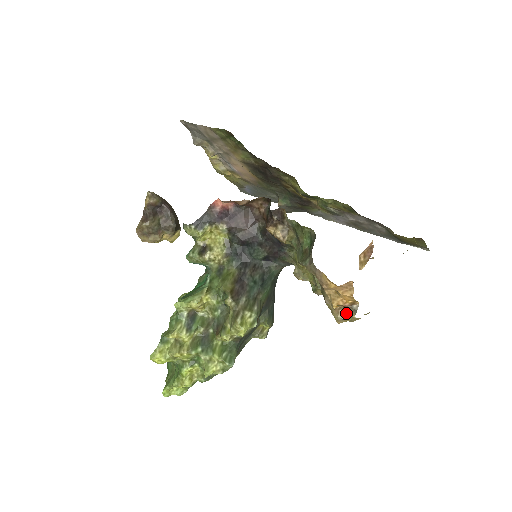
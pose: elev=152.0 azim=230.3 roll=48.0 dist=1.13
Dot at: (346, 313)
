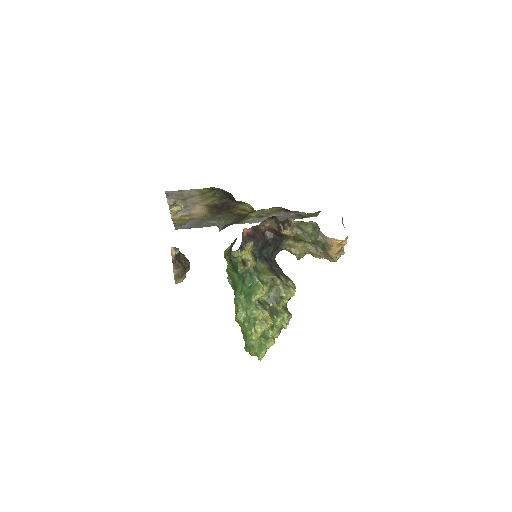
Dot at: (339, 255)
